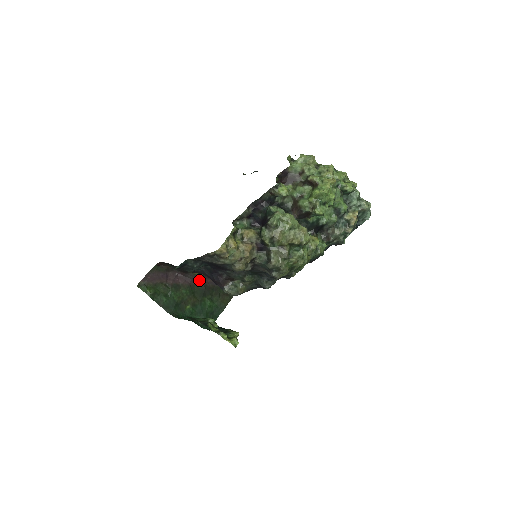
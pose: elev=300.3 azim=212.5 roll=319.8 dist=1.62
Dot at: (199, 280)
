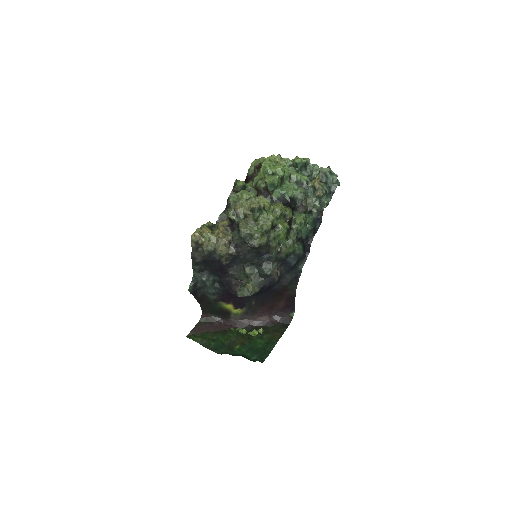
Dot at: (245, 323)
